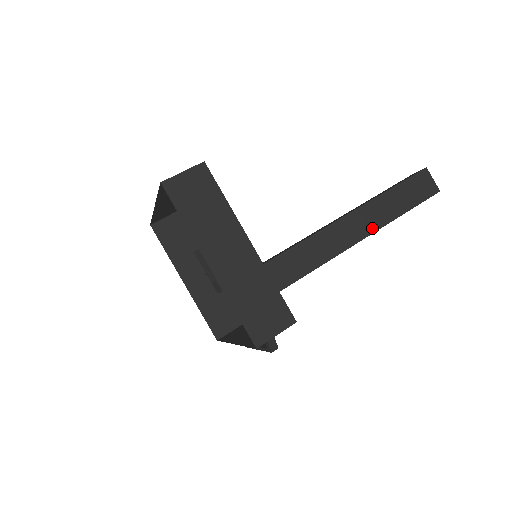
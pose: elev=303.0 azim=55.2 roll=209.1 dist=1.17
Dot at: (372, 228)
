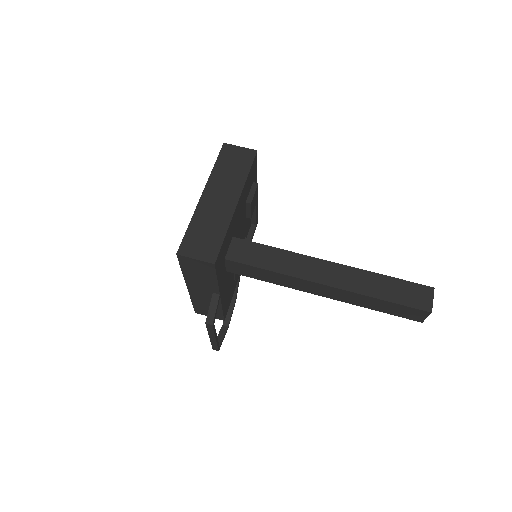
Dot at: (342, 285)
